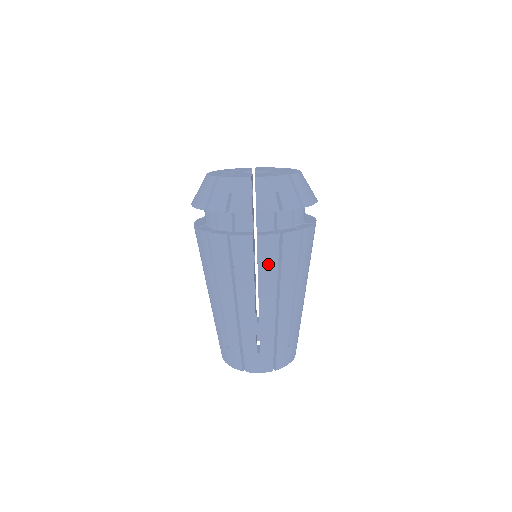
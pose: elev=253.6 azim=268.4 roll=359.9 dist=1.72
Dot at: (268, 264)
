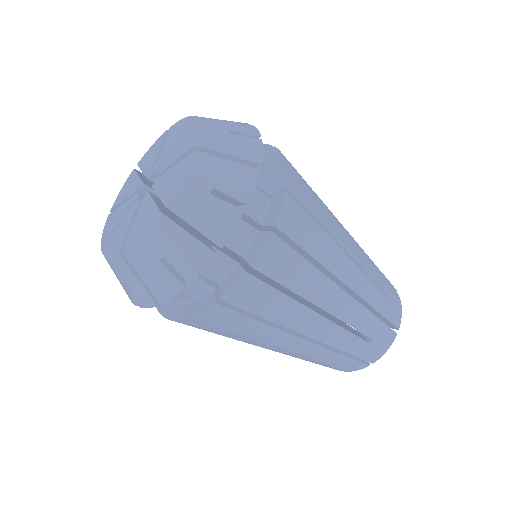
Dot at: (242, 326)
